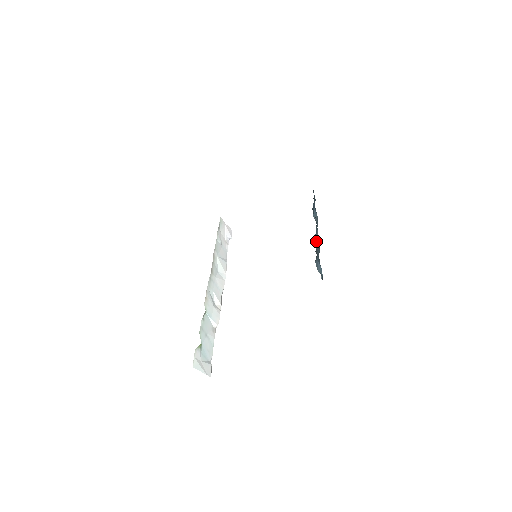
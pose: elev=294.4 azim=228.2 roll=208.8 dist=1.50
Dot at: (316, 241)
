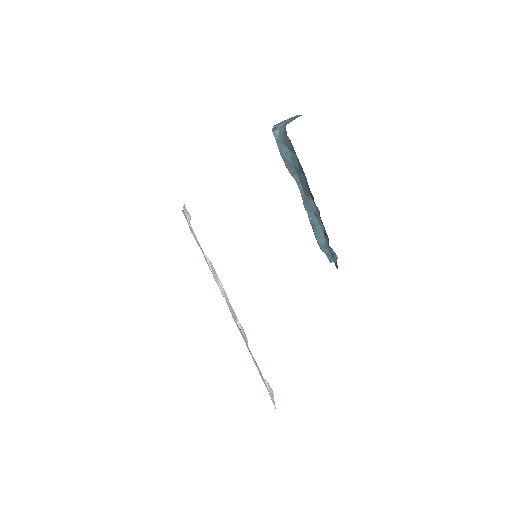
Dot at: (309, 214)
